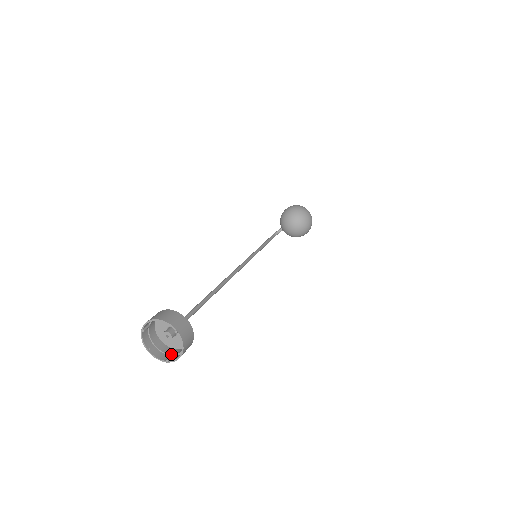
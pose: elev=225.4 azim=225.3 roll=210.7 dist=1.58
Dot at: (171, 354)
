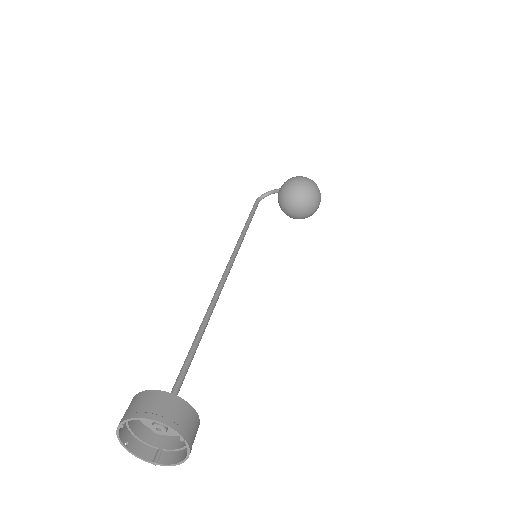
Dot at: (159, 448)
